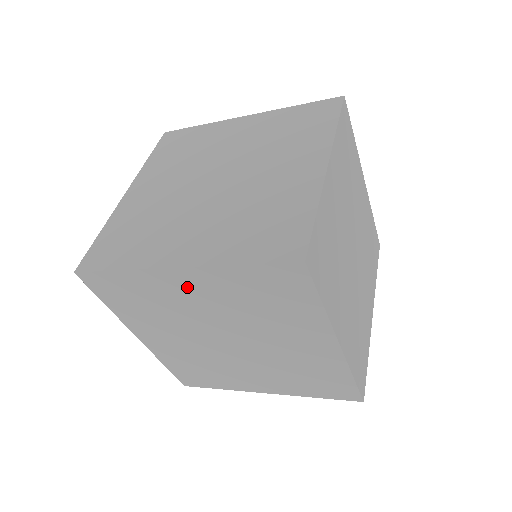
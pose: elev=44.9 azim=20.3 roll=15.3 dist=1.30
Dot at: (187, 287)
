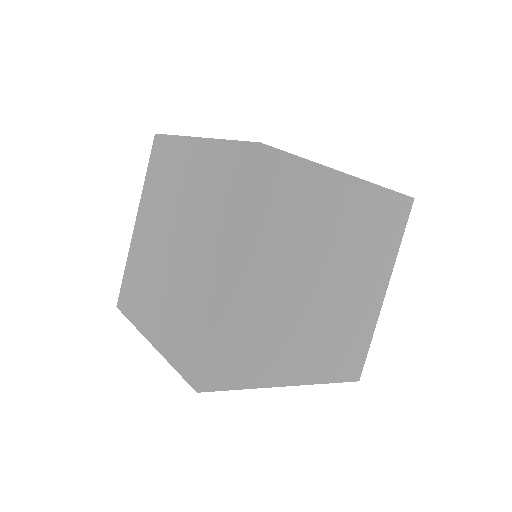
Dot at: (191, 162)
